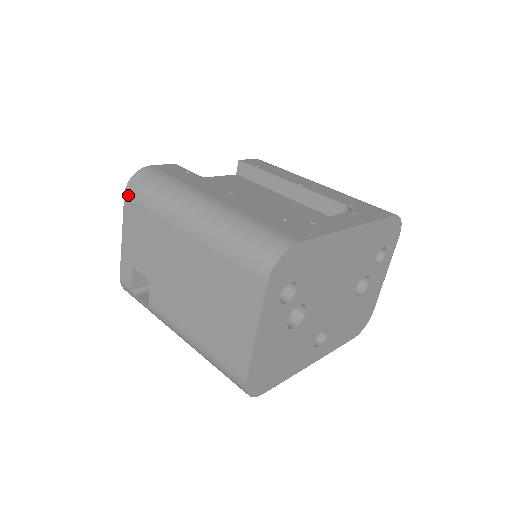
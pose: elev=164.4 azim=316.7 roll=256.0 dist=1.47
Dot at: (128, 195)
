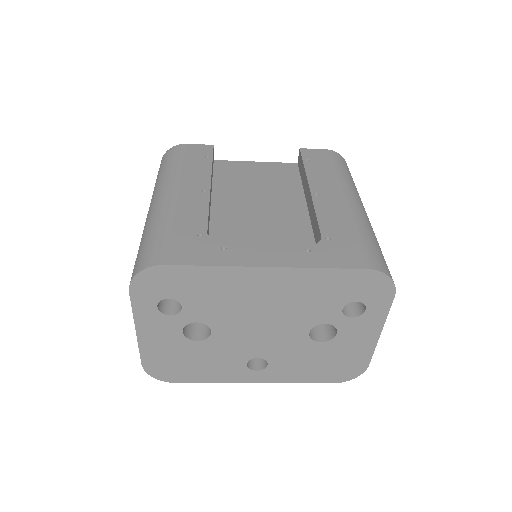
Dot at: occluded
